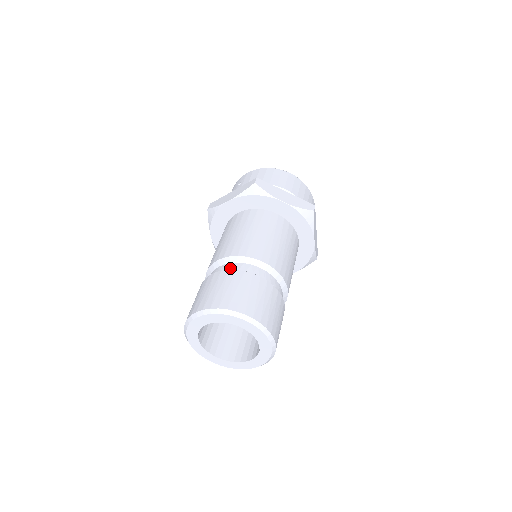
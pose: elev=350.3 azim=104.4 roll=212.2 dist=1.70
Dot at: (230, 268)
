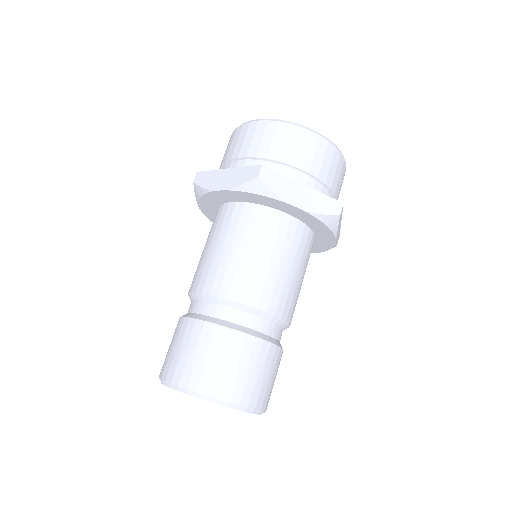
Dot at: (188, 310)
